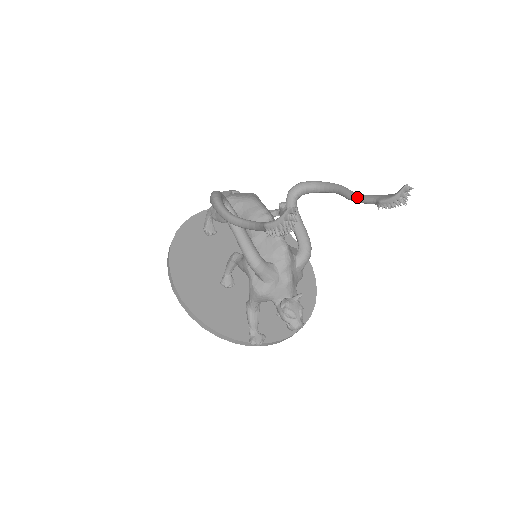
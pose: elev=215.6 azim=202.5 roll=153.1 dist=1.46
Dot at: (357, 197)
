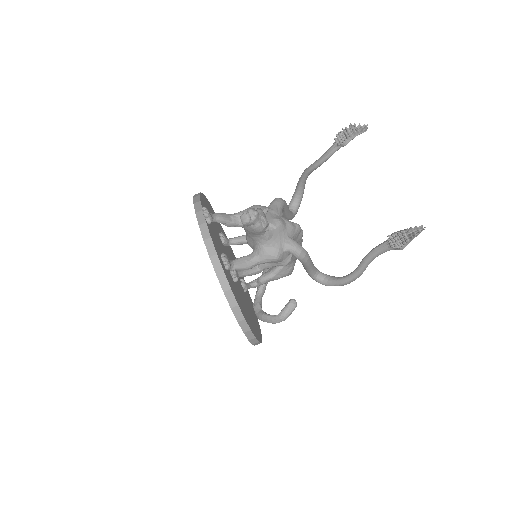
Dot at: occluded
